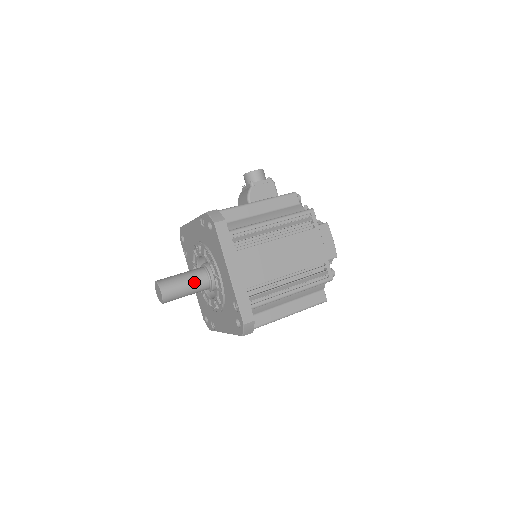
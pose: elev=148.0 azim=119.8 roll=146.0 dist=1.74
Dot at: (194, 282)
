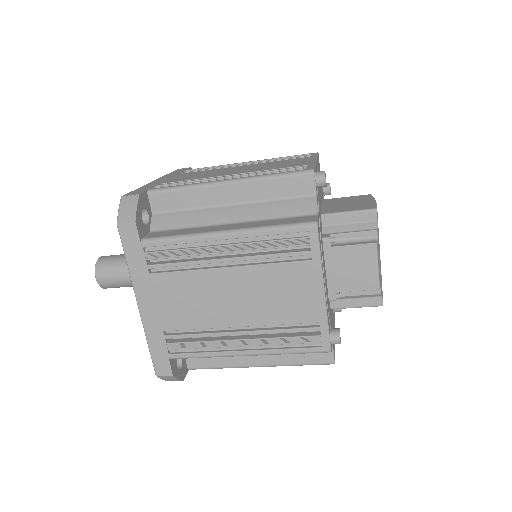
Dot at: occluded
